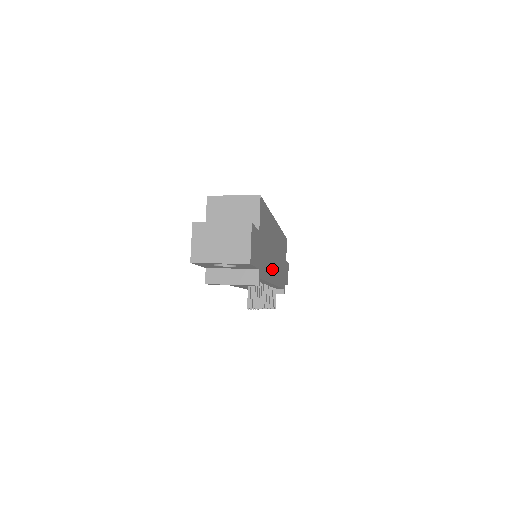
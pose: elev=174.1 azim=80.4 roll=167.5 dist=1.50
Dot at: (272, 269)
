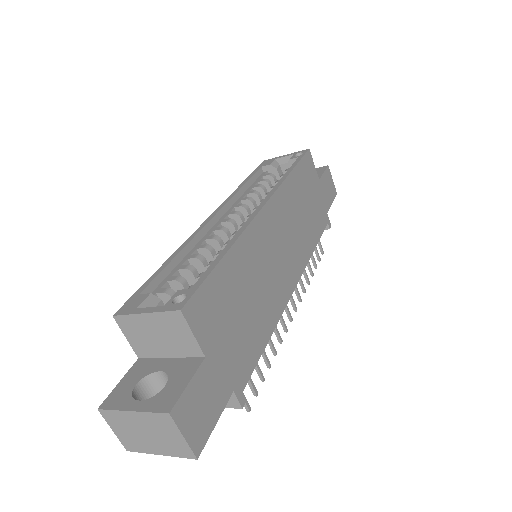
Dot at: (278, 290)
